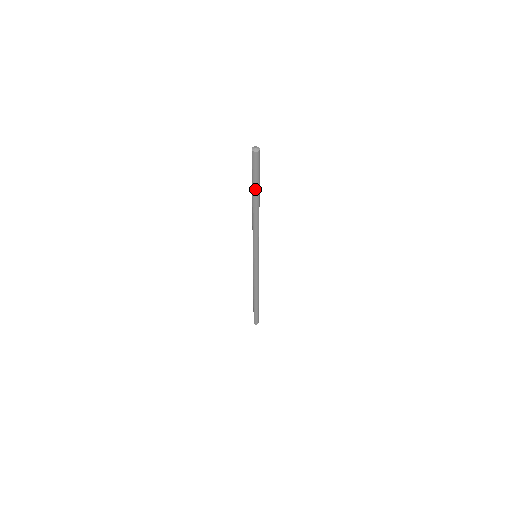
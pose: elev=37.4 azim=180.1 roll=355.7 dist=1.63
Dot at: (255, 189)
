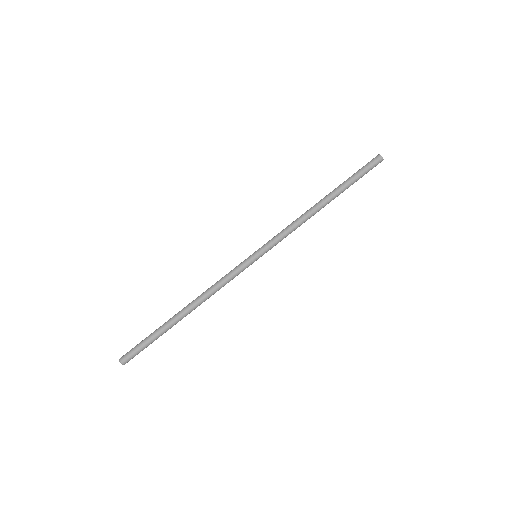
Dot at: (346, 184)
